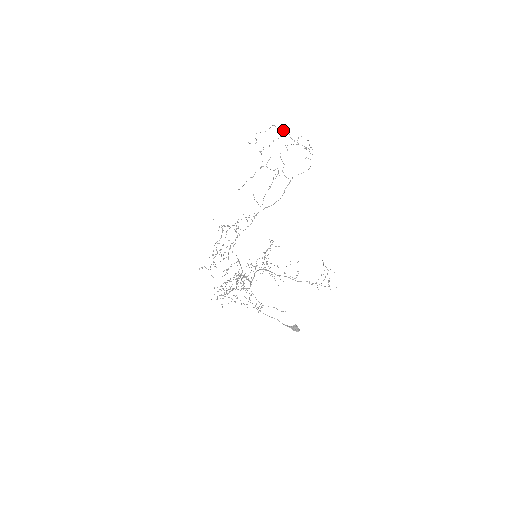
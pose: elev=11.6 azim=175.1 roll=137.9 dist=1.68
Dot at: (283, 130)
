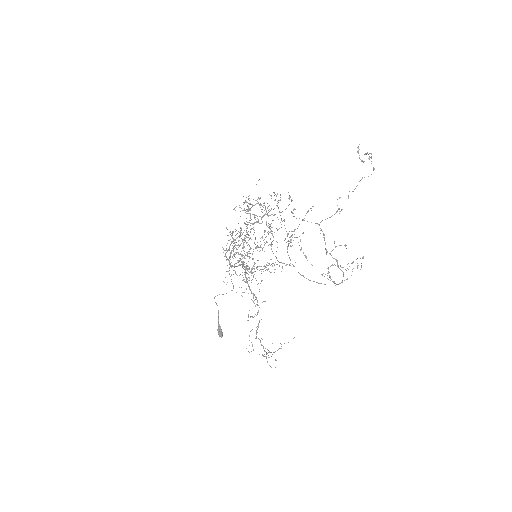
Dot at: (336, 212)
